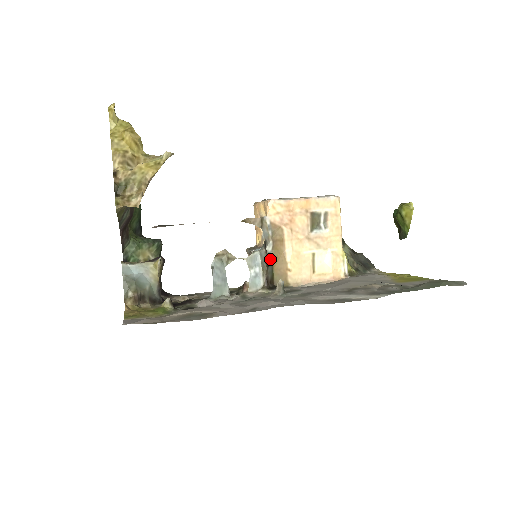
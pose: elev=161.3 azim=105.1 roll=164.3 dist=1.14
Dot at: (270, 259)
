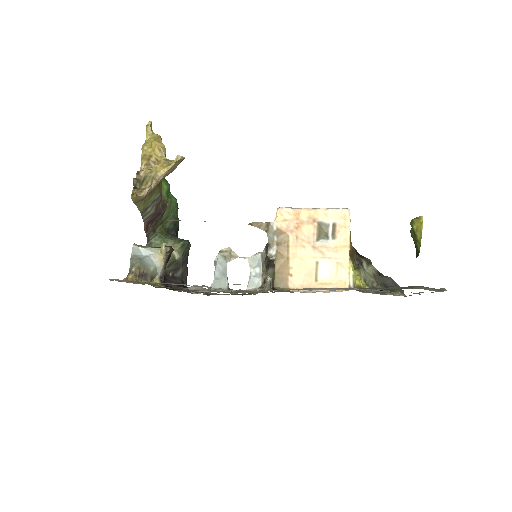
Dot at: (272, 262)
